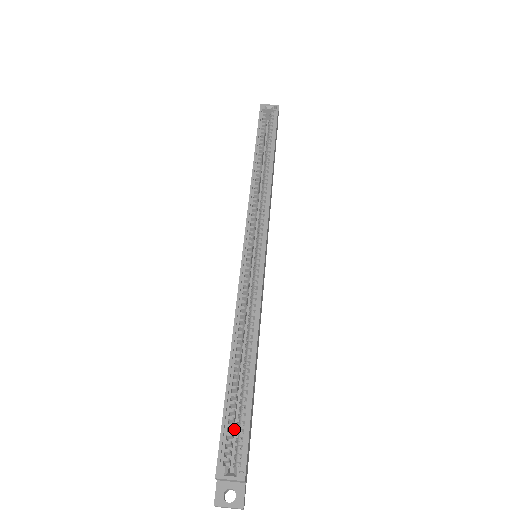
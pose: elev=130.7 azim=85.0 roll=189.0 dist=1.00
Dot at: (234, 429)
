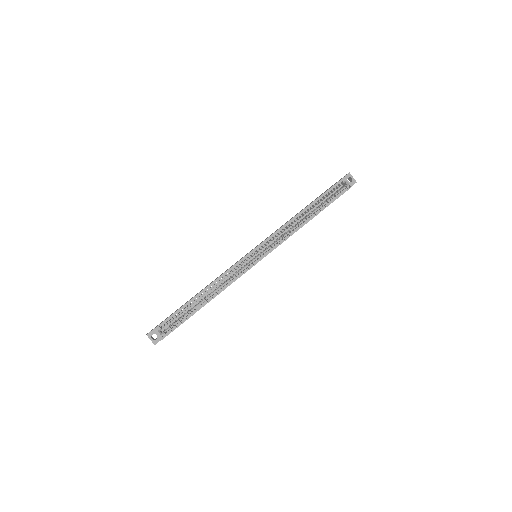
Dot at: (177, 317)
